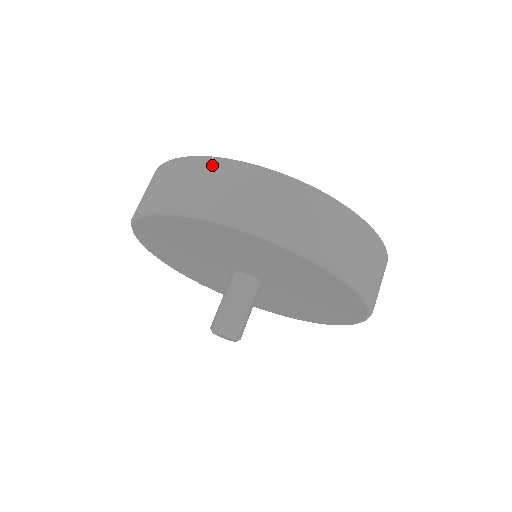
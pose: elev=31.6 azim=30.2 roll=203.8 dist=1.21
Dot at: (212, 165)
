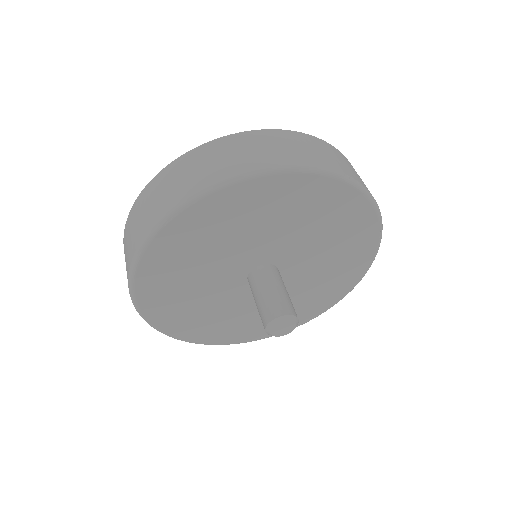
Dot at: (284, 134)
